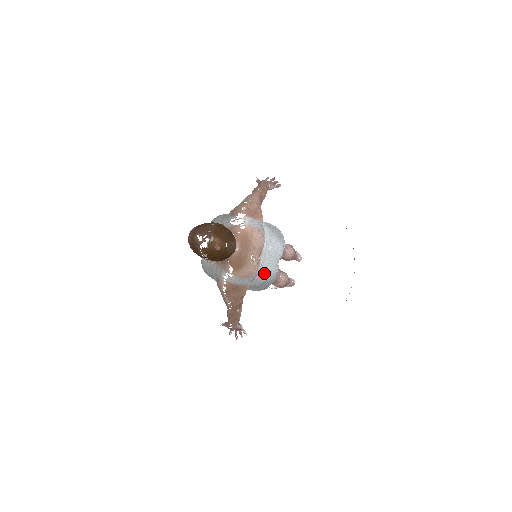
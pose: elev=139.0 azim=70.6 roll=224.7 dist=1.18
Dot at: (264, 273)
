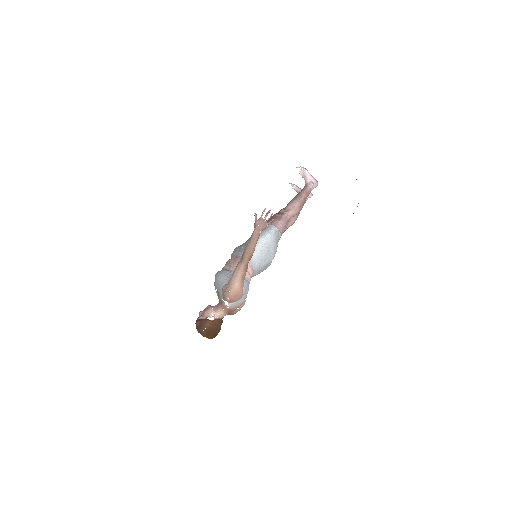
Dot at: occluded
